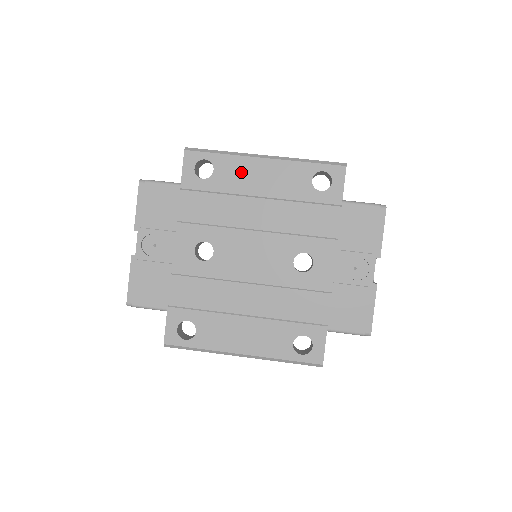
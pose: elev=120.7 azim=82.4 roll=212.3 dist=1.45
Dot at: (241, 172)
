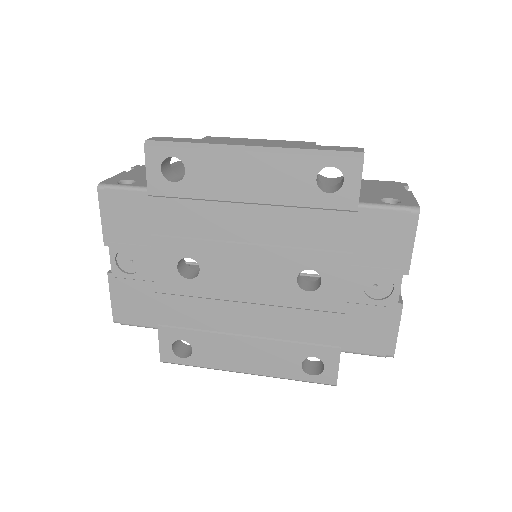
Dot at: (221, 172)
